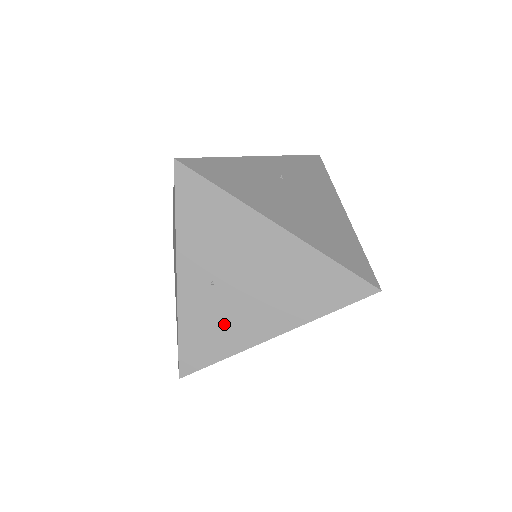
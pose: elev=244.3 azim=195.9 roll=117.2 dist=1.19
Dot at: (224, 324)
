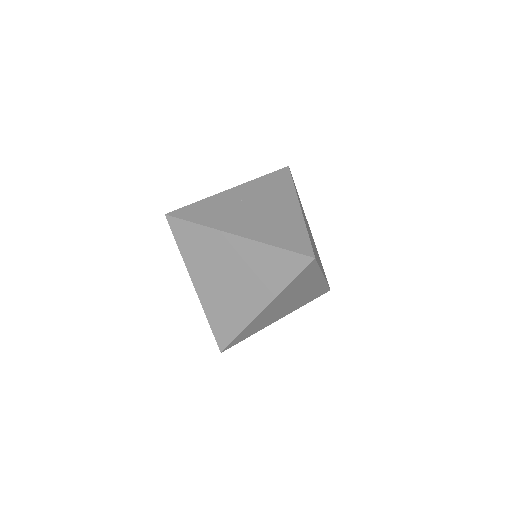
Dot at: (222, 214)
